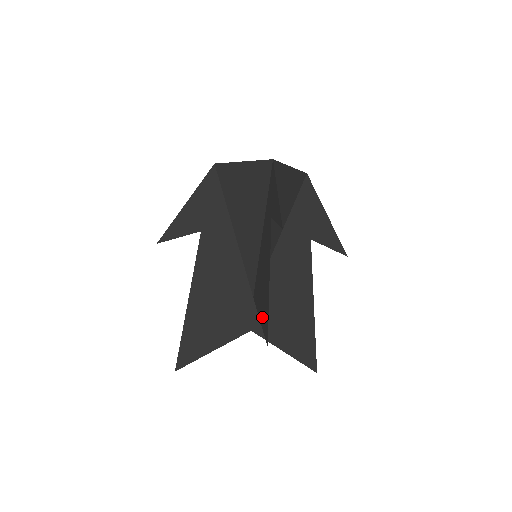
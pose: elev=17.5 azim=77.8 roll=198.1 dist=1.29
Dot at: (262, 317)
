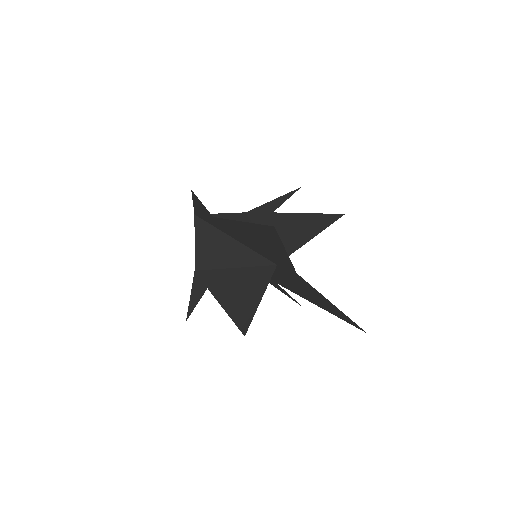
Dot at: (315, 231)
